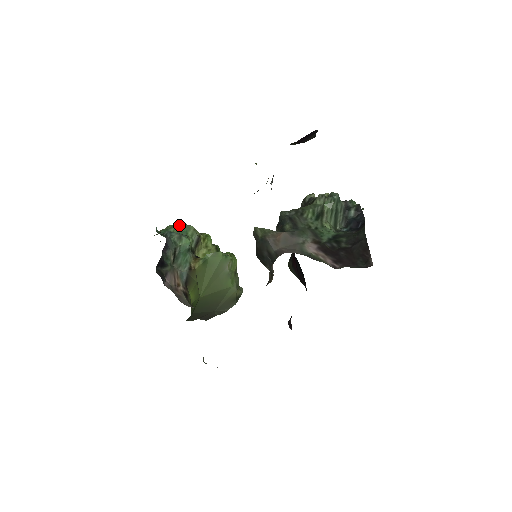
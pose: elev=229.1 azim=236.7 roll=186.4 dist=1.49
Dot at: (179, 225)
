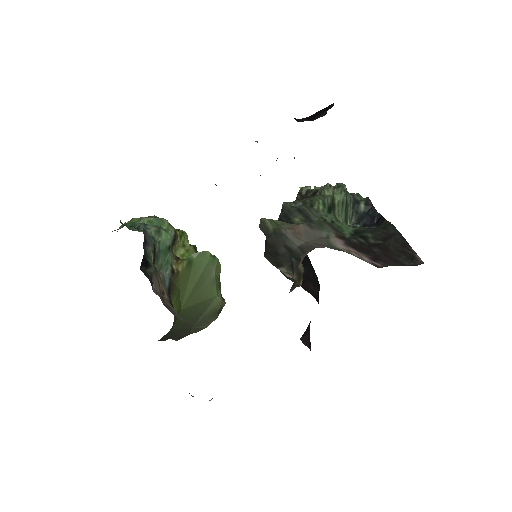
Dot at: (149, 217)
